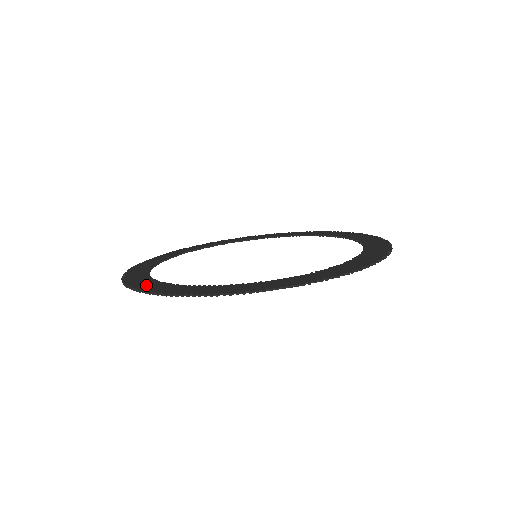
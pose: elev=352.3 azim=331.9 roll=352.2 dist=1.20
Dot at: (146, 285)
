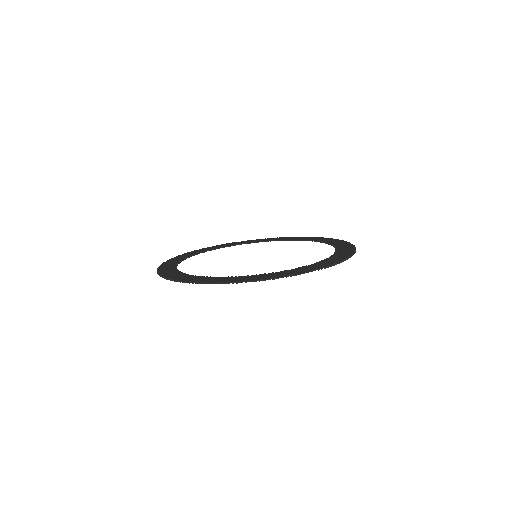
Dot at: (201, 279)
